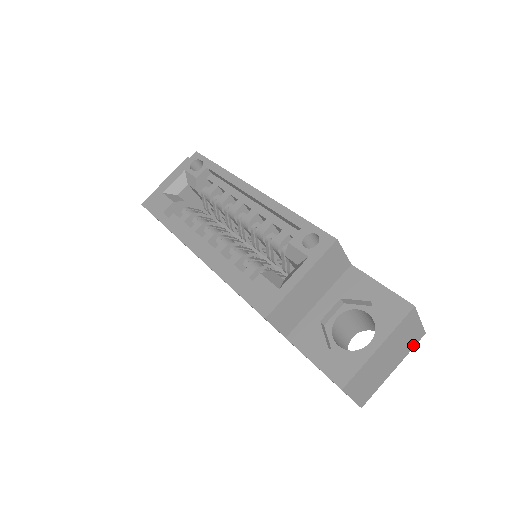
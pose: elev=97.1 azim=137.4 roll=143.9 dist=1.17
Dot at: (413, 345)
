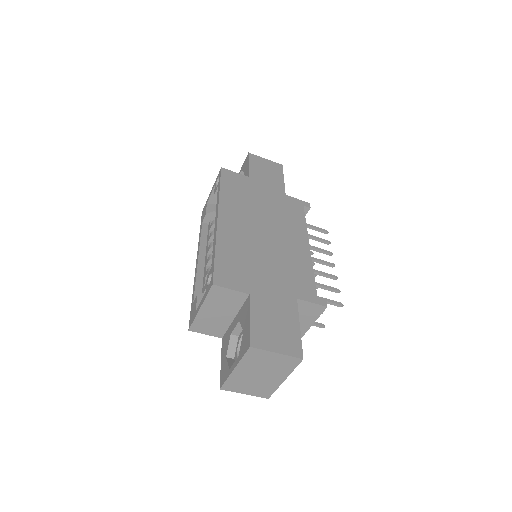
Dot at: (293, 366)
